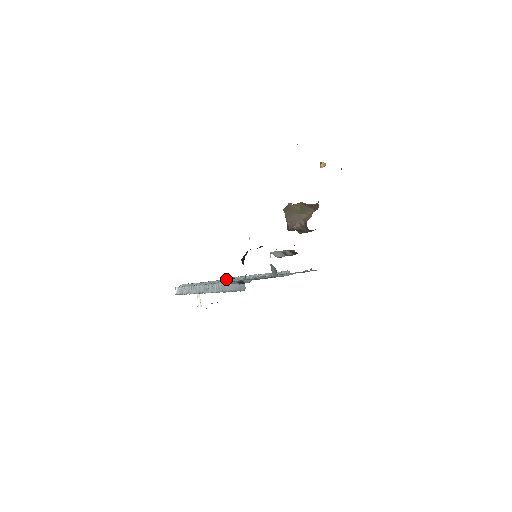
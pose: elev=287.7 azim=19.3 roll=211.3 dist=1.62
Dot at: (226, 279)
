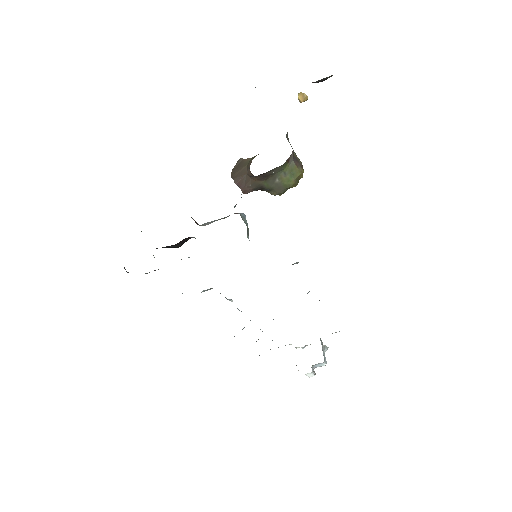
Dot at: occluded
